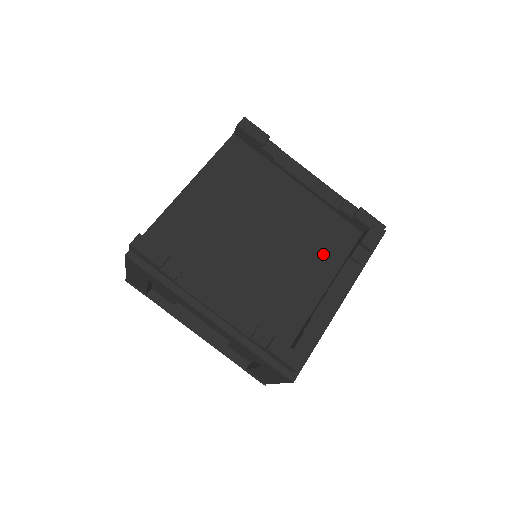
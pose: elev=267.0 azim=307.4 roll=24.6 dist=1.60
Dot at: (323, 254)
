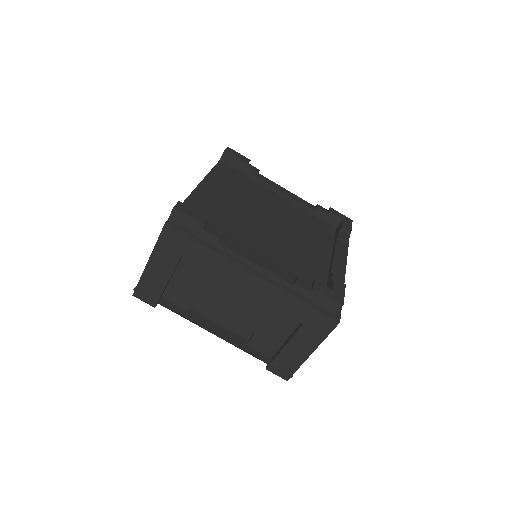
Dot at: (317, 238)
